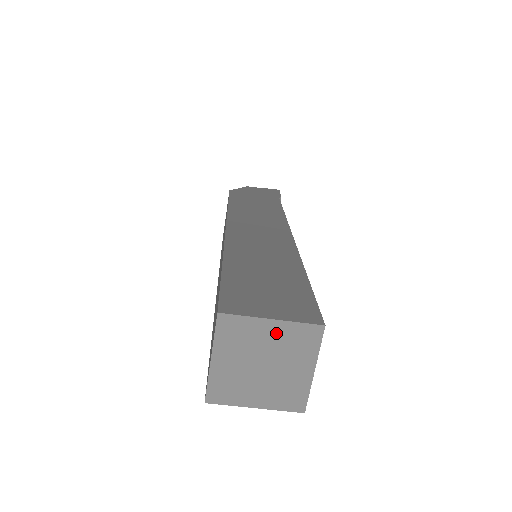
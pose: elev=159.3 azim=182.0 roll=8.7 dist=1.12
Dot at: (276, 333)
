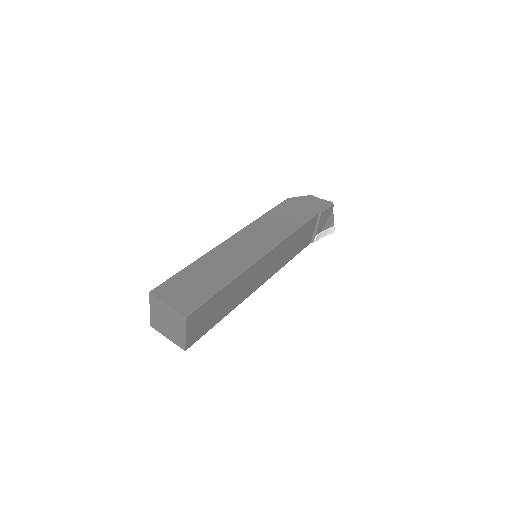
Dot at: (170, 311)
